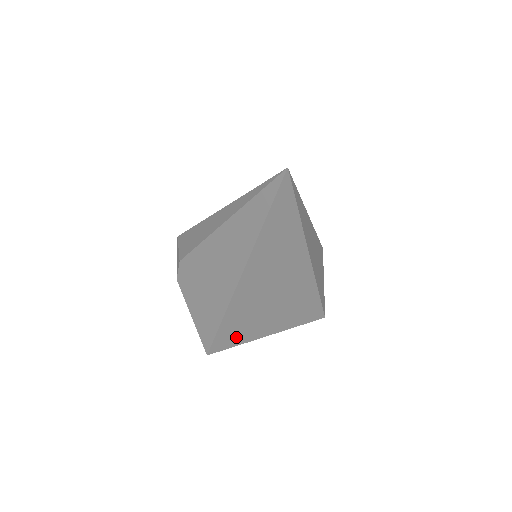
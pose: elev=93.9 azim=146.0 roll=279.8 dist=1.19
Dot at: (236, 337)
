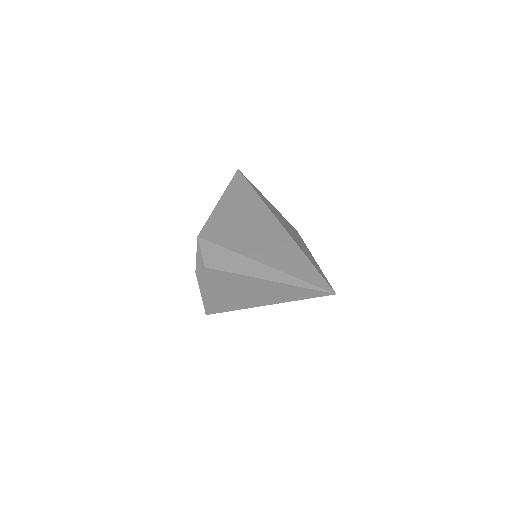
Dot at: occluded
